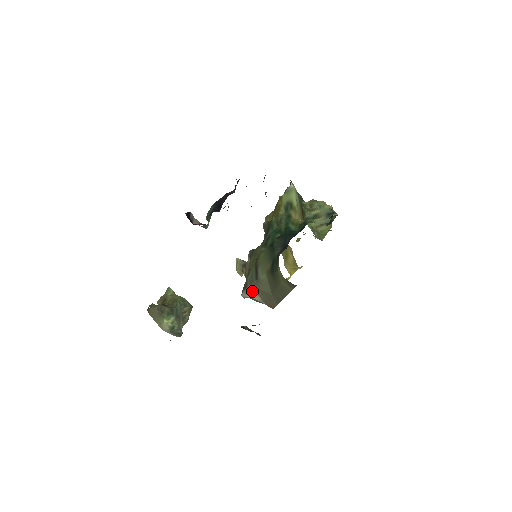
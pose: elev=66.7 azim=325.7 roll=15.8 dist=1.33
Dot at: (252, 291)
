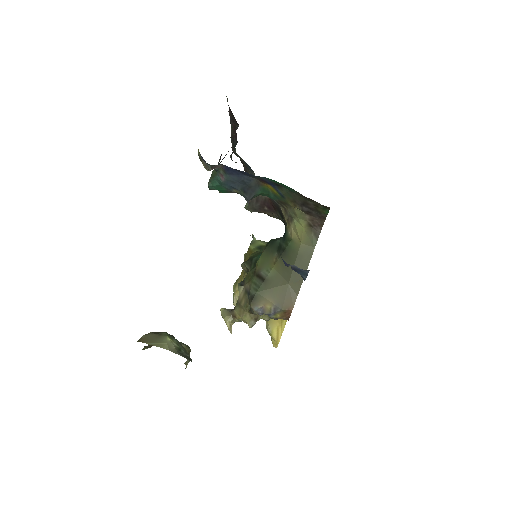
Dot at: (261, 299)
